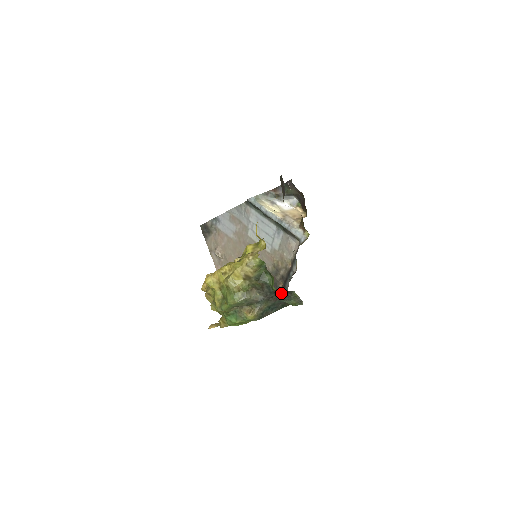
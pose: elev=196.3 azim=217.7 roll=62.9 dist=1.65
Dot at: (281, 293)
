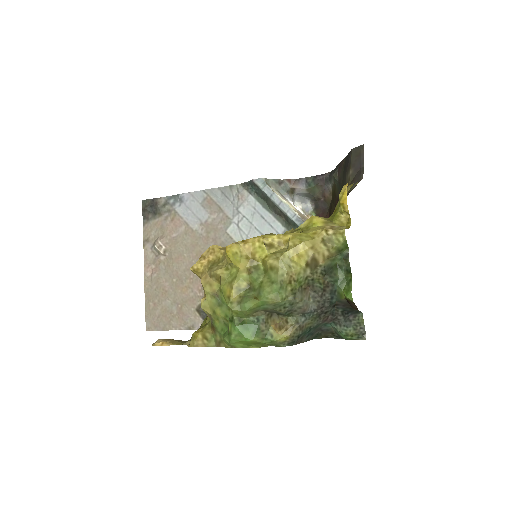
Dot at: (342, 310)
